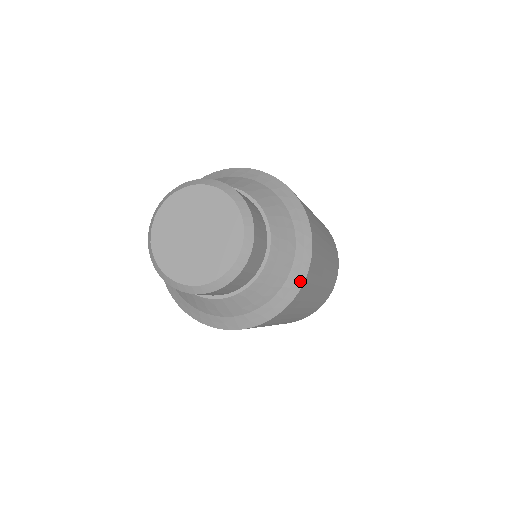
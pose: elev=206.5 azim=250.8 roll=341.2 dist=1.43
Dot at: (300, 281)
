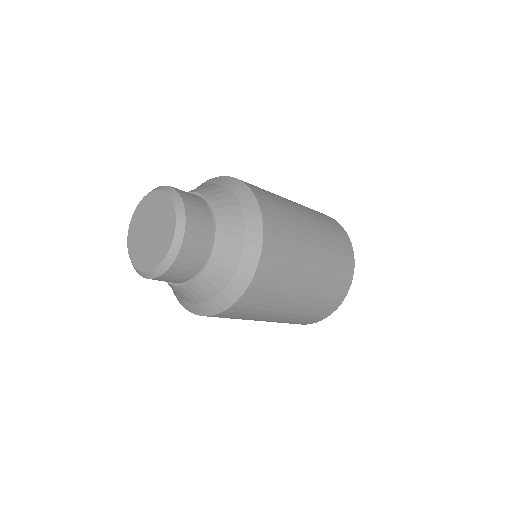
Dot at: (244, 286)
